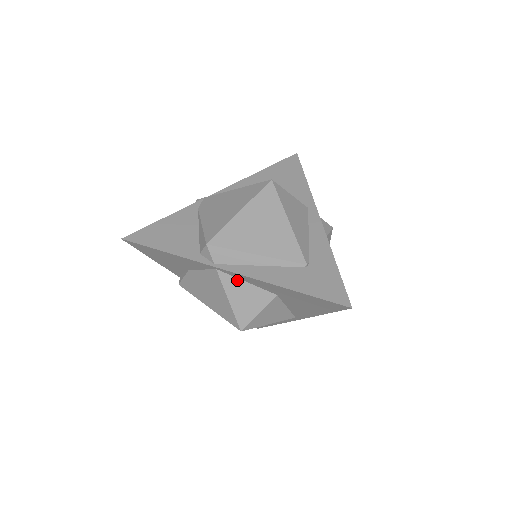
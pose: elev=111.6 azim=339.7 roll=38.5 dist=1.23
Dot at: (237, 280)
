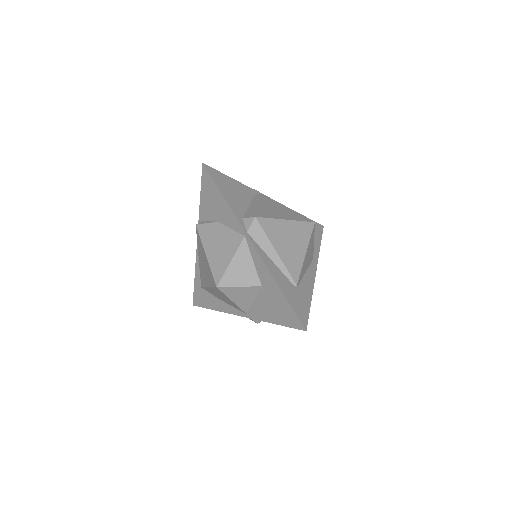
Dot at: (249, 254)
